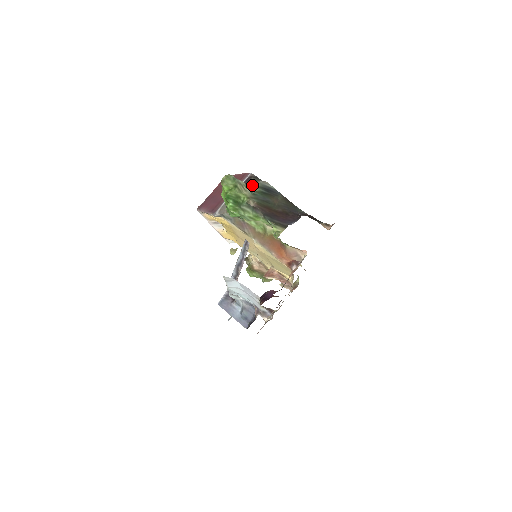
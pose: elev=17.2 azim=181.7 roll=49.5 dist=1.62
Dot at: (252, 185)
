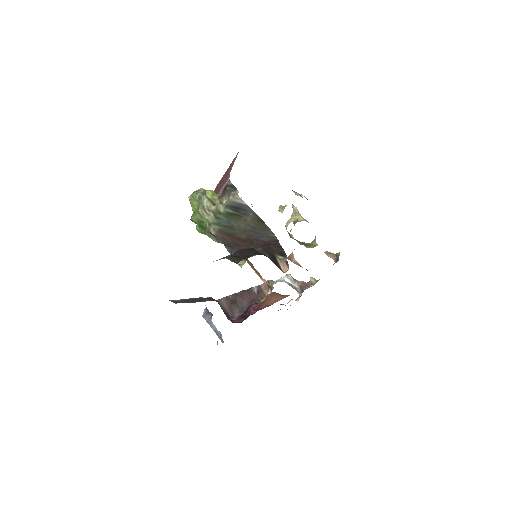
Dot at: (227, 196)
